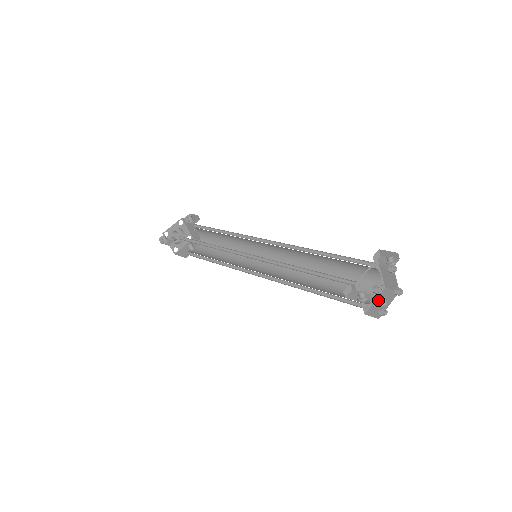
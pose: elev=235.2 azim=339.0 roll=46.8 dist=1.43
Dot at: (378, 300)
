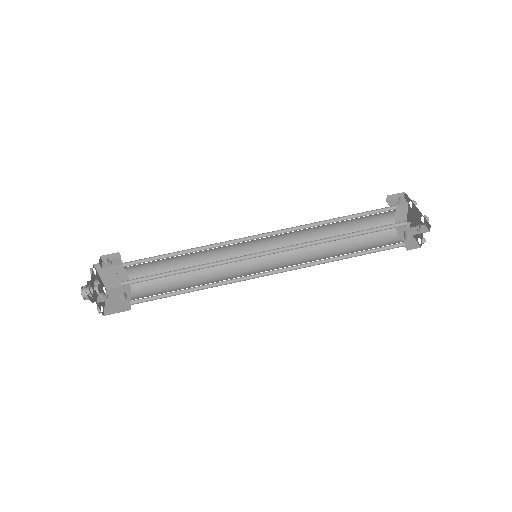
Dot at: (408, 235)
